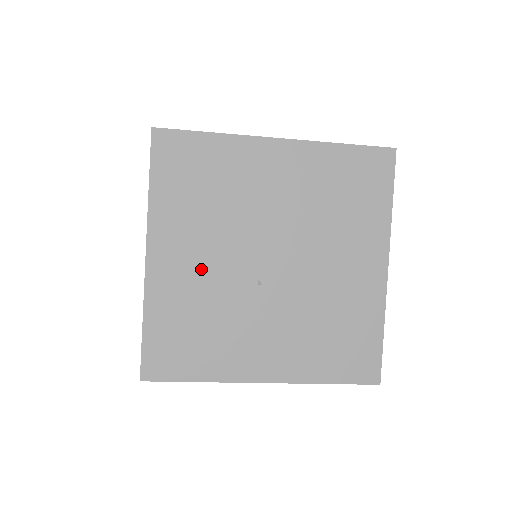
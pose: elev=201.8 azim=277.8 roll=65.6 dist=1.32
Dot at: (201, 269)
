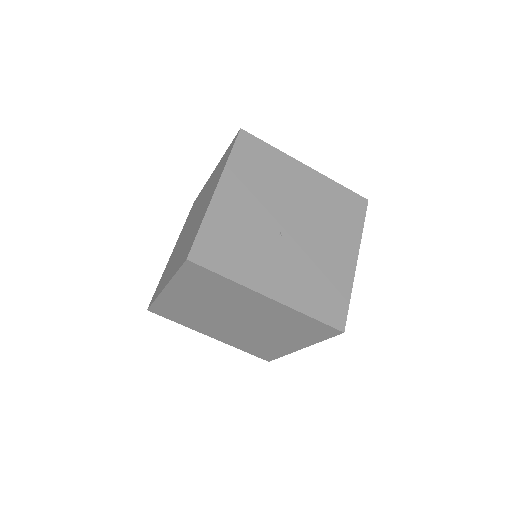
Dot at: (247, 210)
